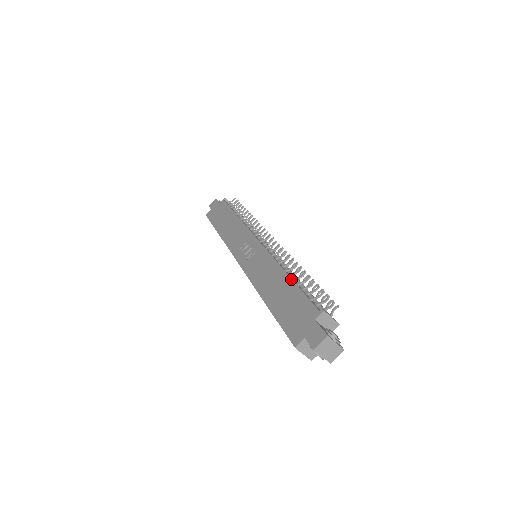
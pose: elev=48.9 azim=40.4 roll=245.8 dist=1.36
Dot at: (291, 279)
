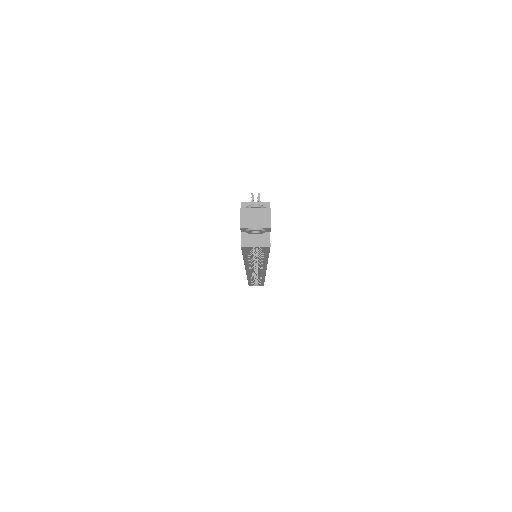
Dot at: occluded
